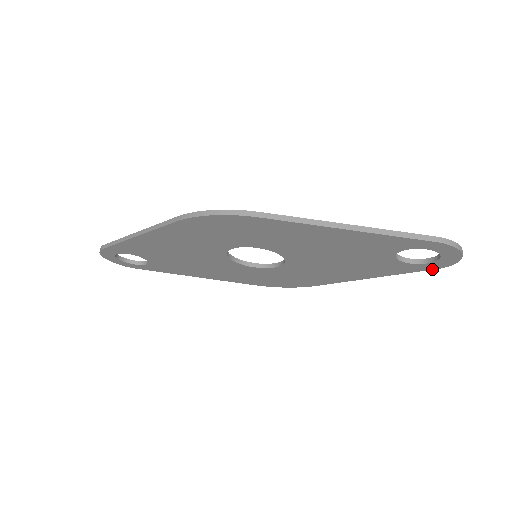
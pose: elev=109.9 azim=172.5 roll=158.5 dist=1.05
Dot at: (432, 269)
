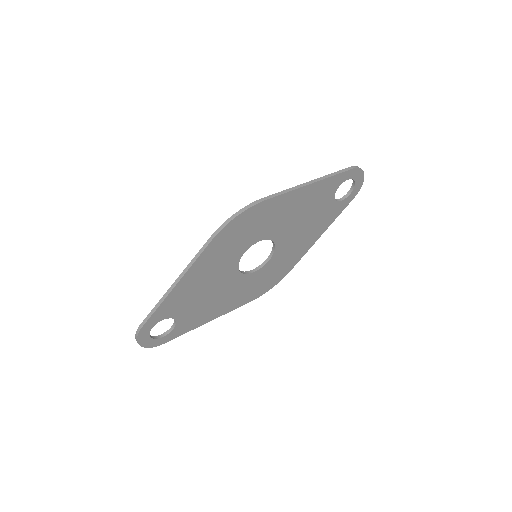
Dot at: occluded
